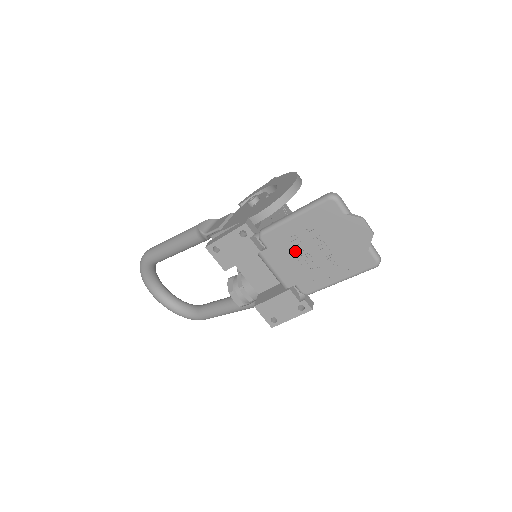
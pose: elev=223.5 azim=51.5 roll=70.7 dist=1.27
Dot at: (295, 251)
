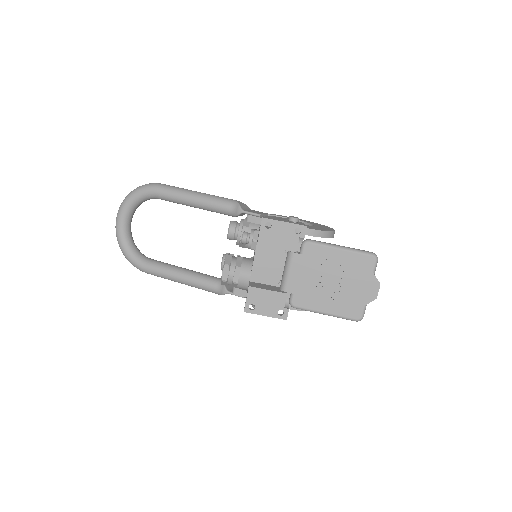
Dot at: (318, 271)
